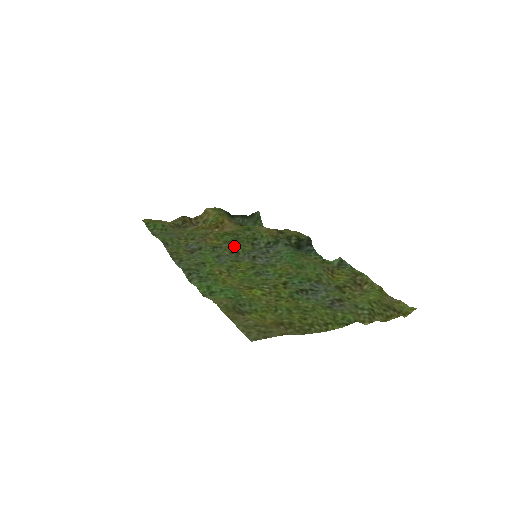
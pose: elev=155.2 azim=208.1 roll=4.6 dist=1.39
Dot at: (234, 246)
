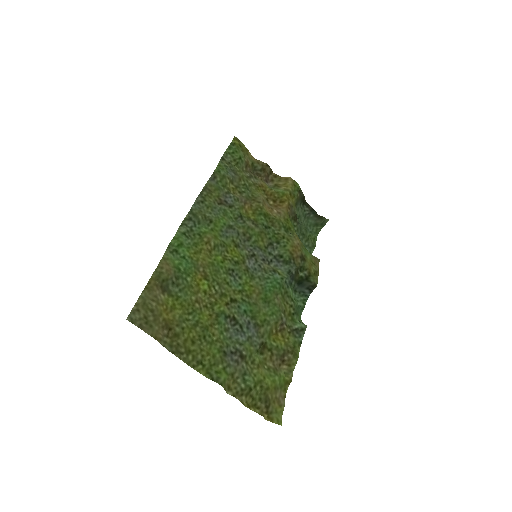
Dot at: (254, 231)
